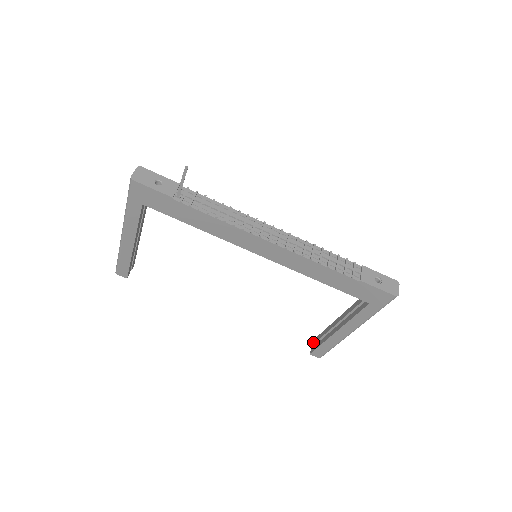
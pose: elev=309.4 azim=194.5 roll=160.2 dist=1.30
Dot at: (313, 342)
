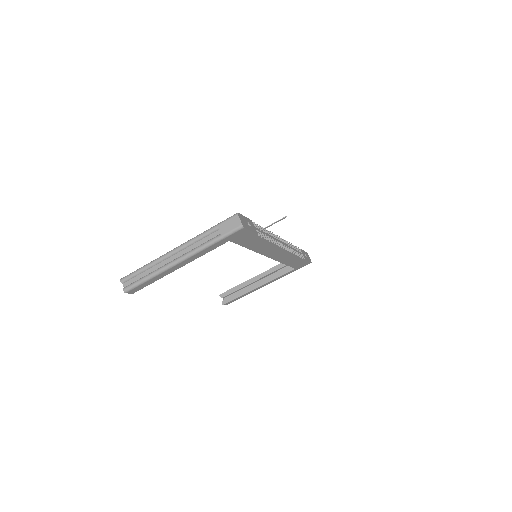
Dot at: (222, 296)
